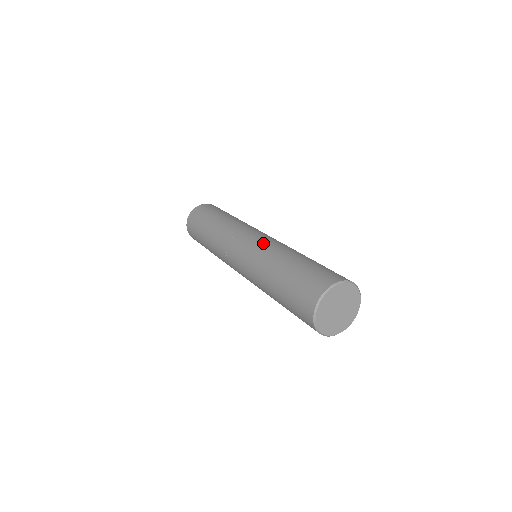
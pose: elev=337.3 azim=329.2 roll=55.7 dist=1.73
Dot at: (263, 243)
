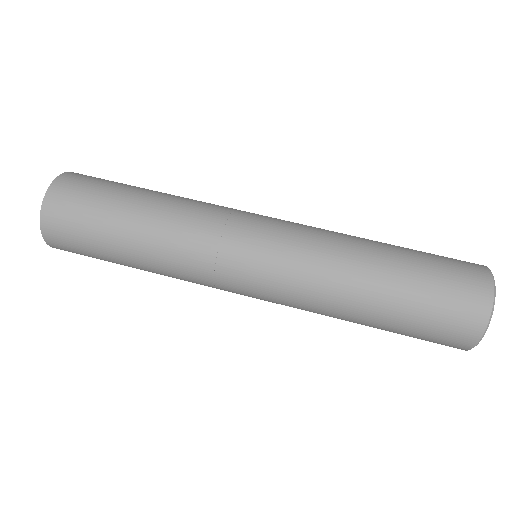
Dot at: (303, 236)
